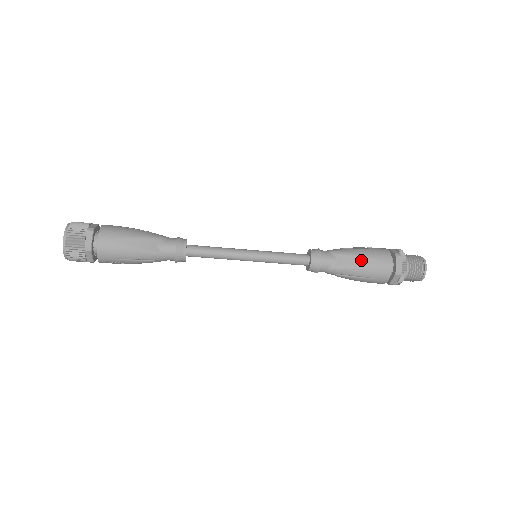
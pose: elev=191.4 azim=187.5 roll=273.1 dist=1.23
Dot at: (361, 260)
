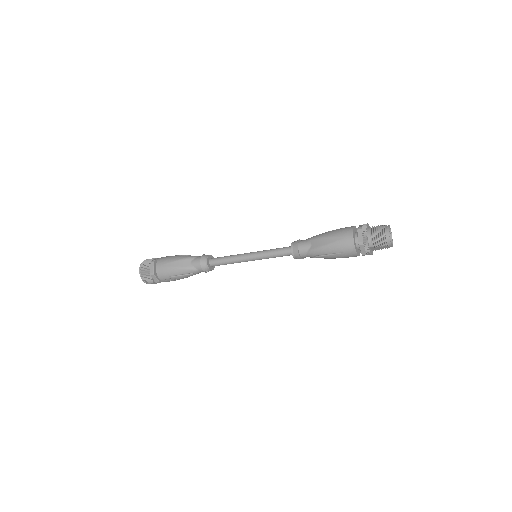
Dot at: (328, 240)
